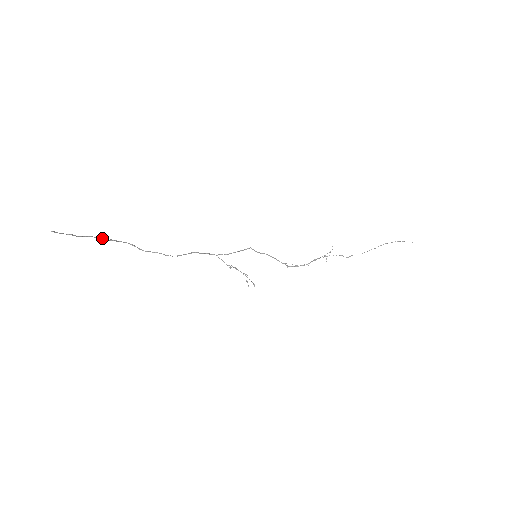
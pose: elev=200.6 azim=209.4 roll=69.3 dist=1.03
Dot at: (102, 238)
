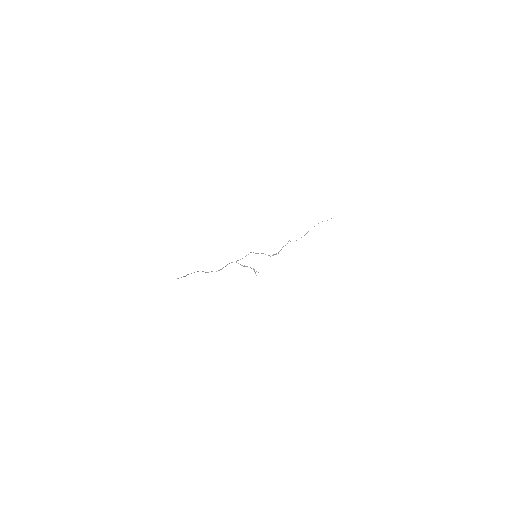
Dot at: occluded
